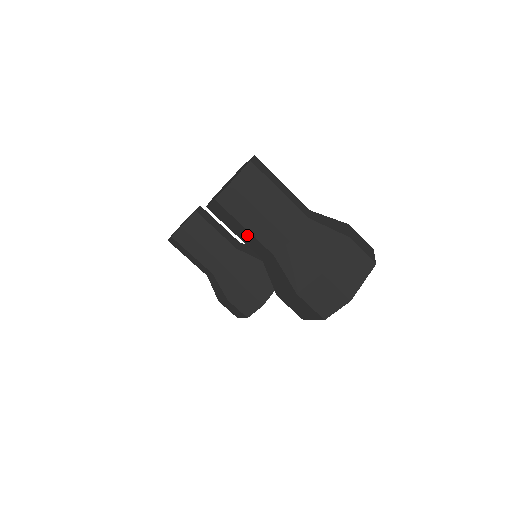
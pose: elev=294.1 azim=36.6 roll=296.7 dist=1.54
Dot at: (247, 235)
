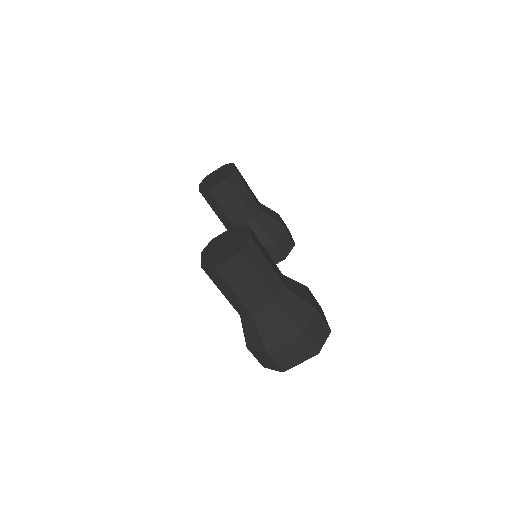
Dot at: occluded
